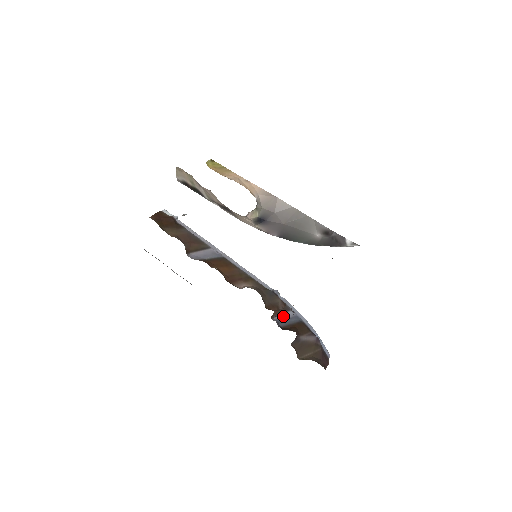
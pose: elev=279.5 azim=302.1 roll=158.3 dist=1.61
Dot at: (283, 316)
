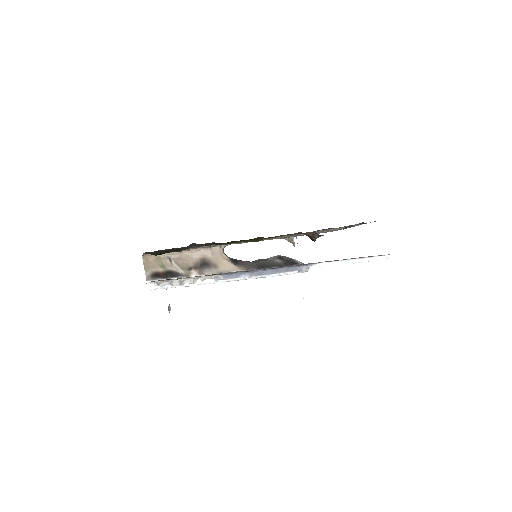
Dot at: occluded
